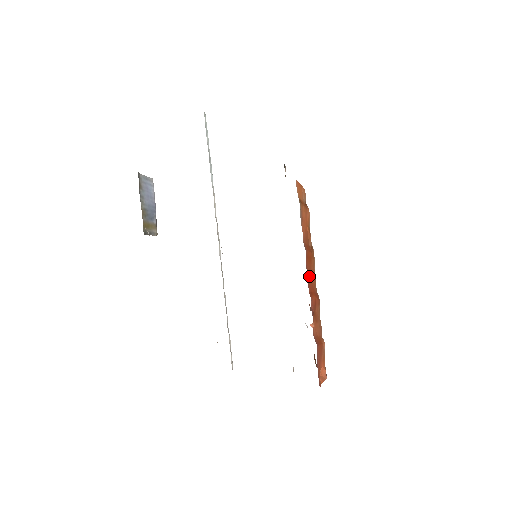
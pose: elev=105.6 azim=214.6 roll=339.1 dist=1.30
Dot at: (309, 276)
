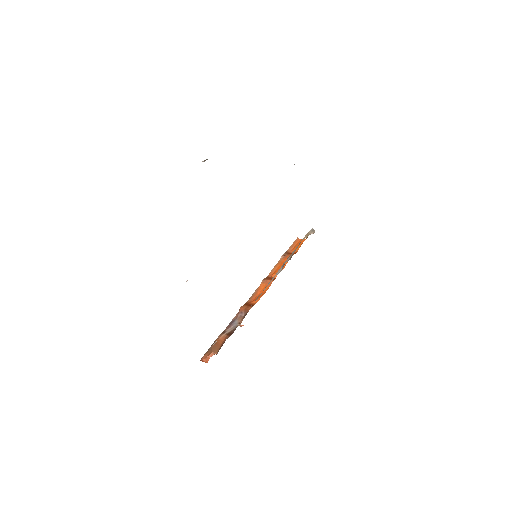
Dot at: occluded
